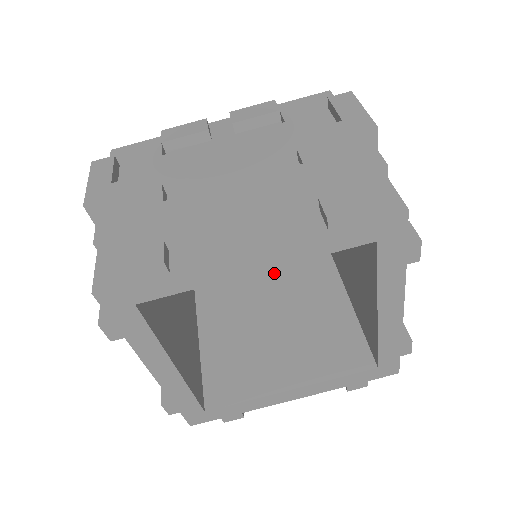
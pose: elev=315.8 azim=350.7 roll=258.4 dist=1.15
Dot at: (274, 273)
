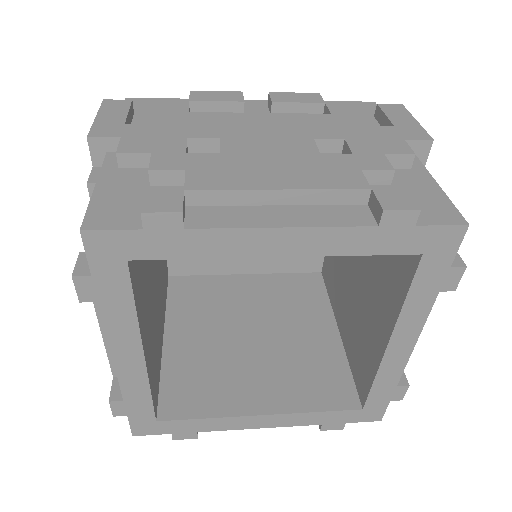
Dot at: (260, 286)
